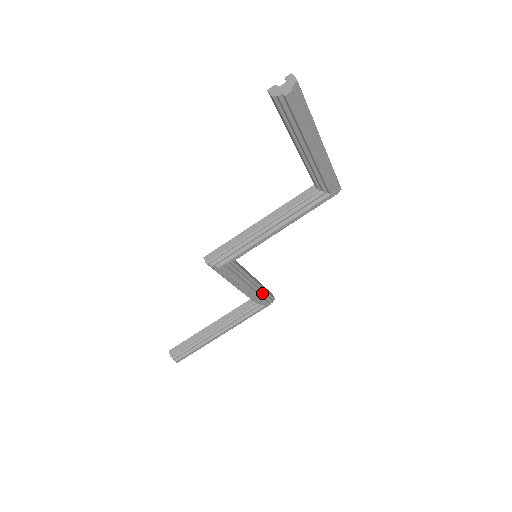
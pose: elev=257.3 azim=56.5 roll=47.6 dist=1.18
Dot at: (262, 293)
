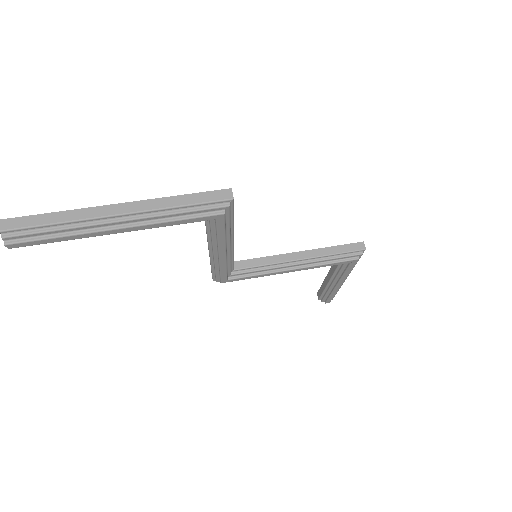
Dot at: (326, 260)
